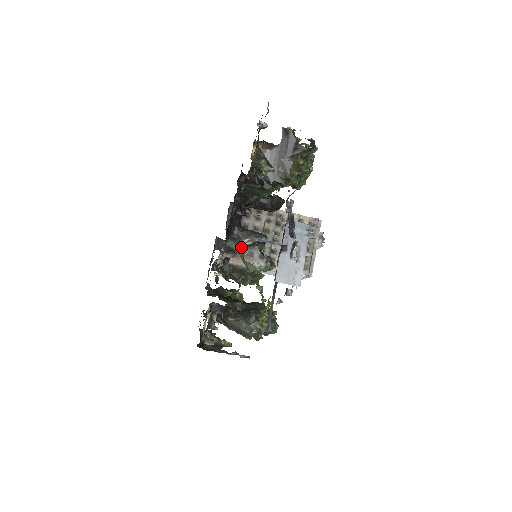
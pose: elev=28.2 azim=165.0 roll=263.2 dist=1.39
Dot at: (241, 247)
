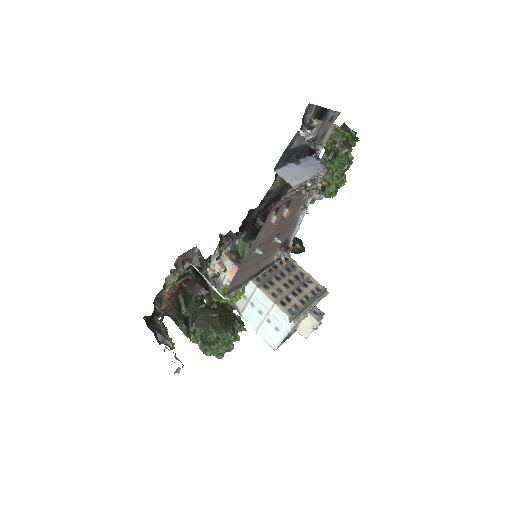
Dot at: occluded
